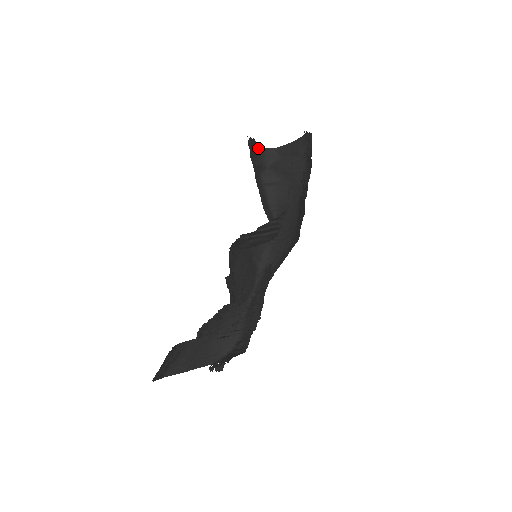
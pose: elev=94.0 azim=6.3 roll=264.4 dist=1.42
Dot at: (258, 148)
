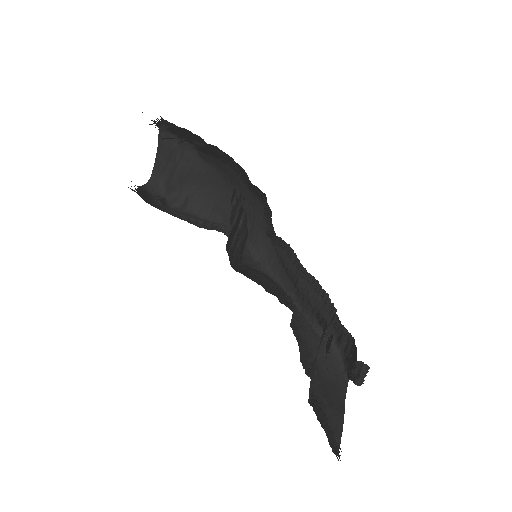
Dot at: (139, 188)
